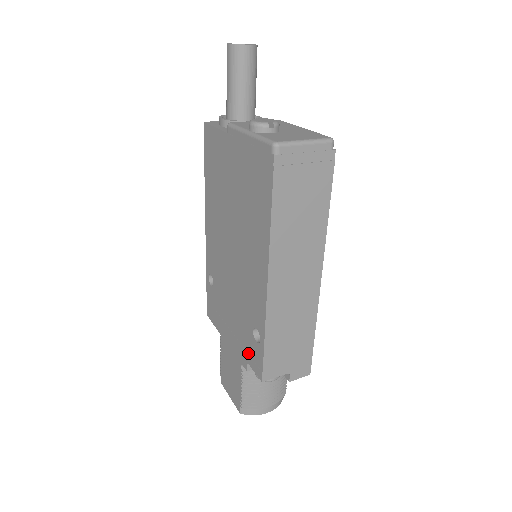
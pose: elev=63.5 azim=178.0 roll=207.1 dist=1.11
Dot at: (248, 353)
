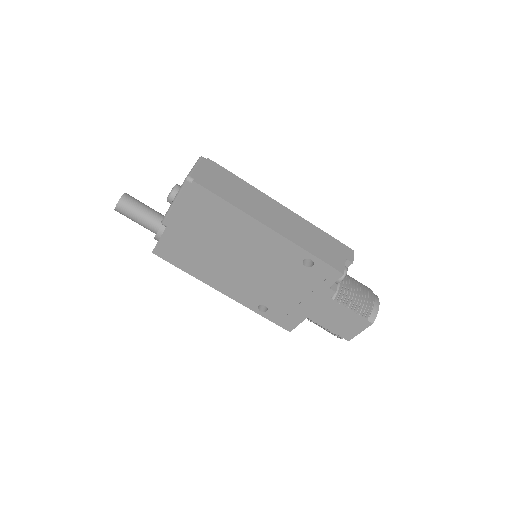
Dot at: (321, 283)
